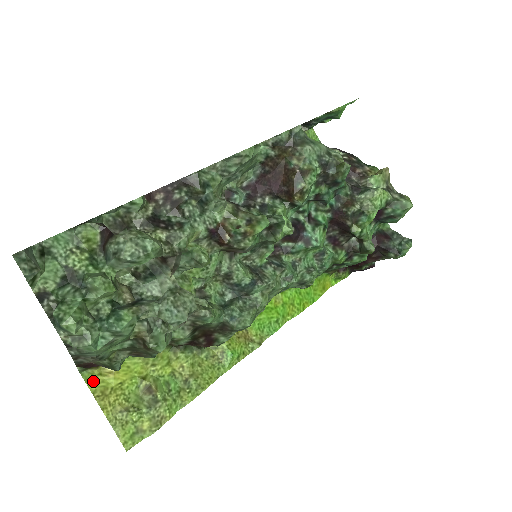
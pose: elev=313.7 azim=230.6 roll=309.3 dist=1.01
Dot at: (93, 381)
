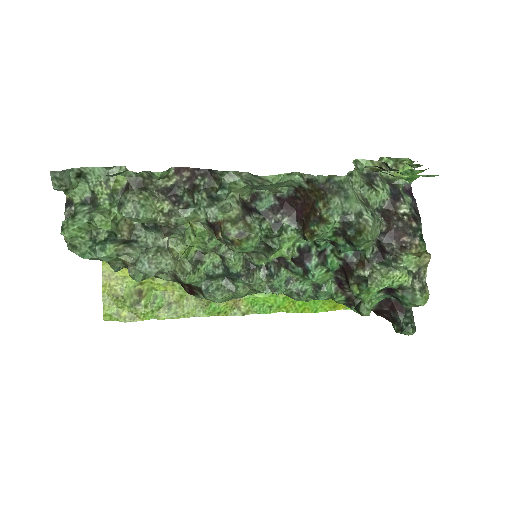
Dot at: (108, 264)
